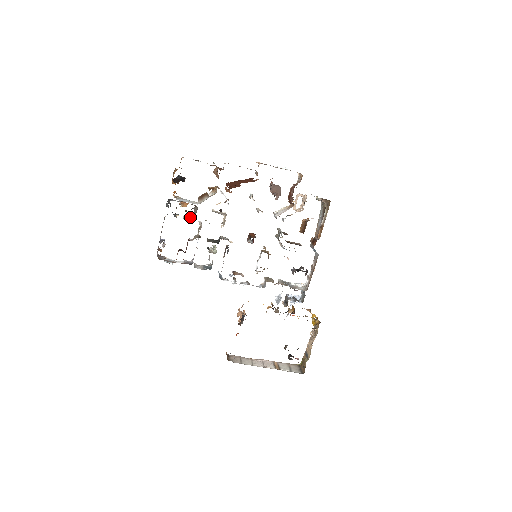
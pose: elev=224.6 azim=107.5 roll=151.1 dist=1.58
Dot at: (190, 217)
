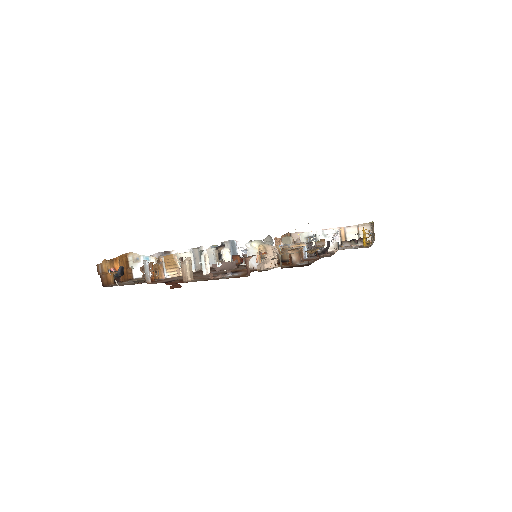
Dot at: occluded
